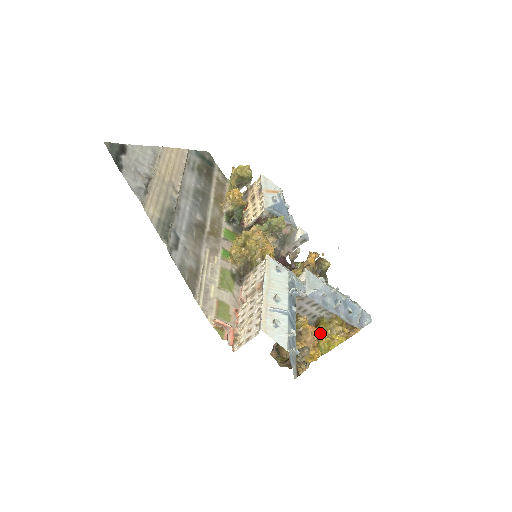
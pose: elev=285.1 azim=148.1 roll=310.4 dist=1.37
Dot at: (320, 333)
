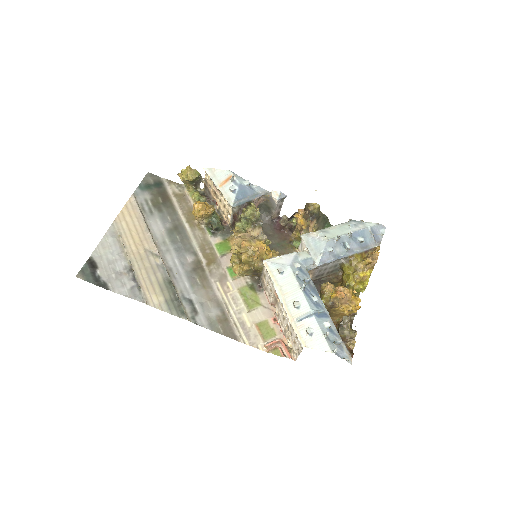
Dot at: (349, 281)
